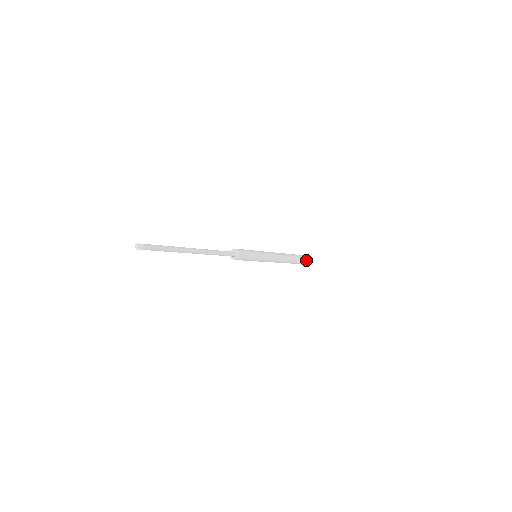
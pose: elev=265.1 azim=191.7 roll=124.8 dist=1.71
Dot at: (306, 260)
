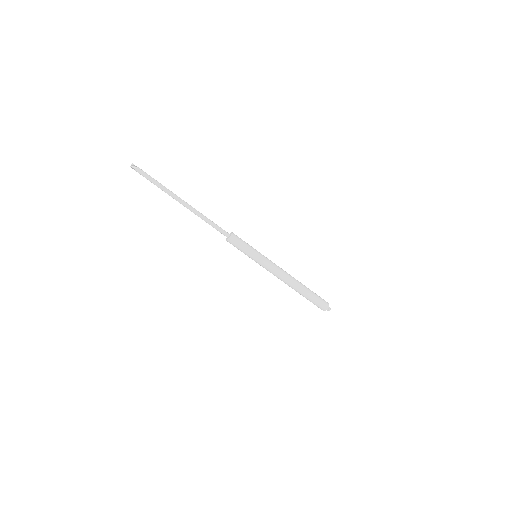
Dot at: (326, 308)
